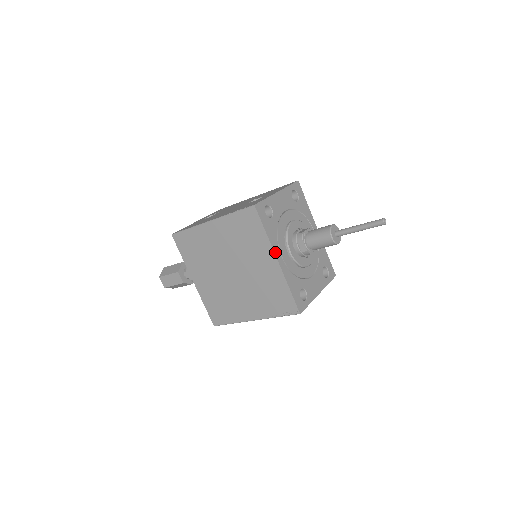
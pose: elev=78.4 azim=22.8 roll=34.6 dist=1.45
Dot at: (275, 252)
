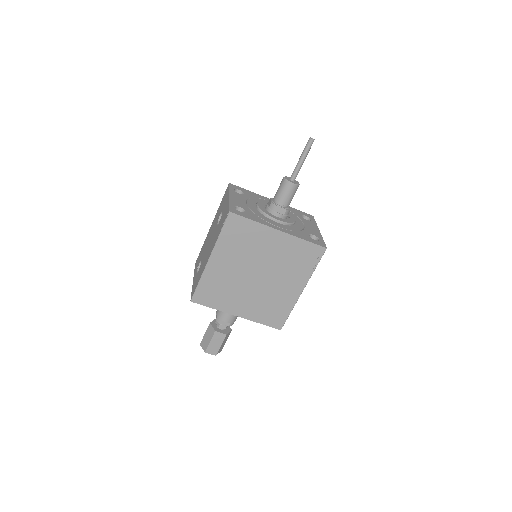
Dot at: (272, 227)
